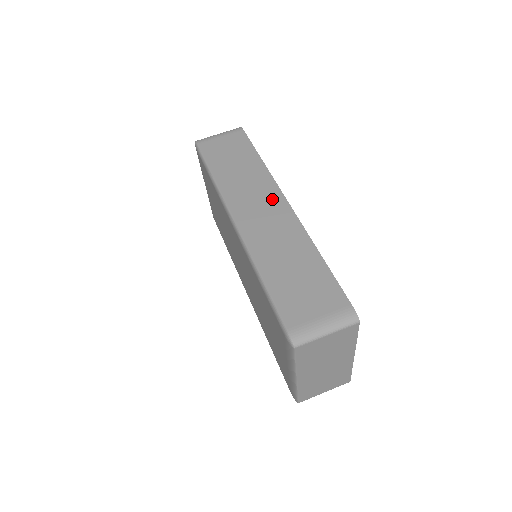
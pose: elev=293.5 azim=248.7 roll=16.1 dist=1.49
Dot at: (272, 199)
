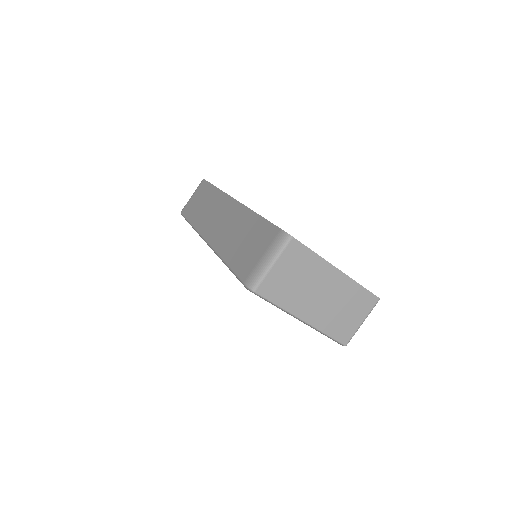
Dot at: (224, 206)
